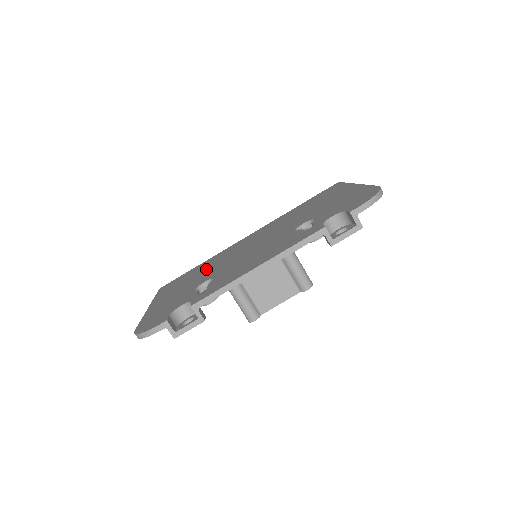
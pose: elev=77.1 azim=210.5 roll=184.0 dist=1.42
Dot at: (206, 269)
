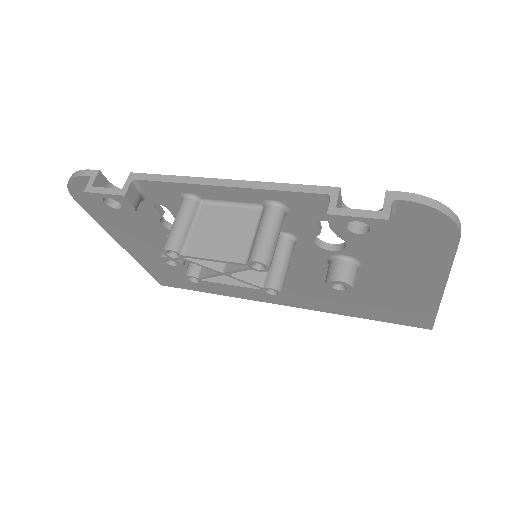
Dot at: occluded
